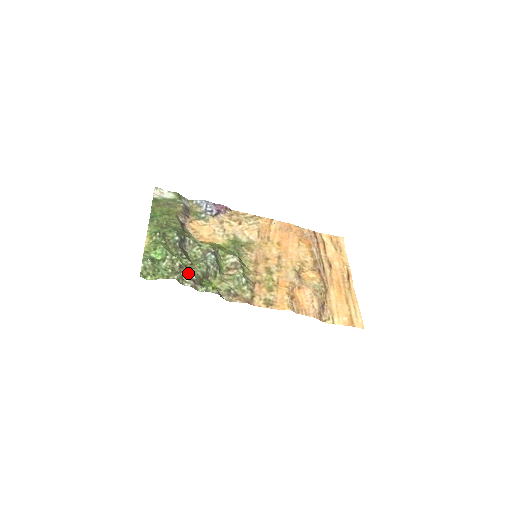
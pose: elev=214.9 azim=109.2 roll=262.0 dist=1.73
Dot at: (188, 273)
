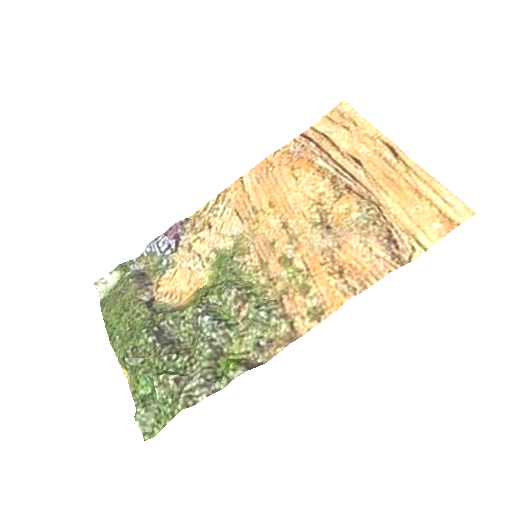
Dot at: (191, 381)
